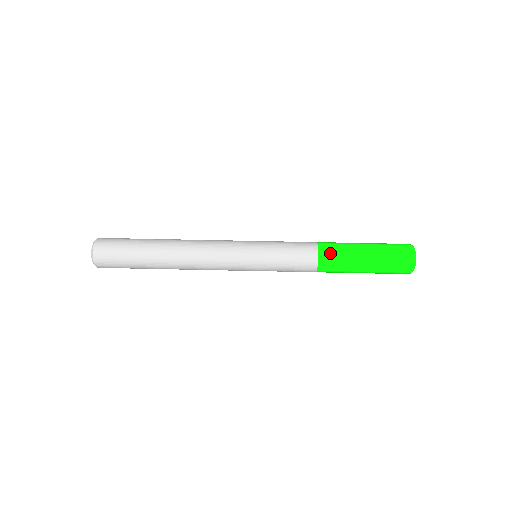
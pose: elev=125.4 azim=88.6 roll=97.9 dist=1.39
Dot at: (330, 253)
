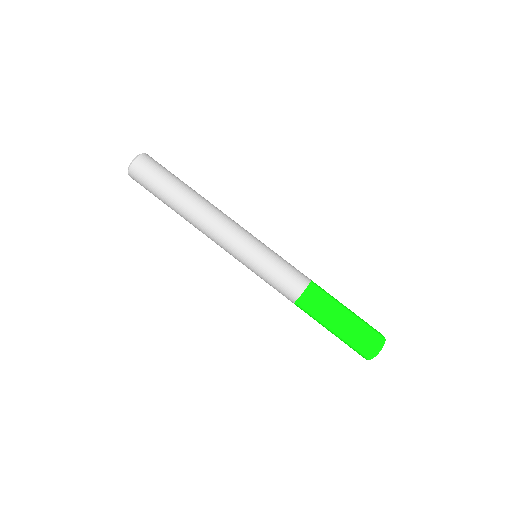
Dot at: (311, 301)
